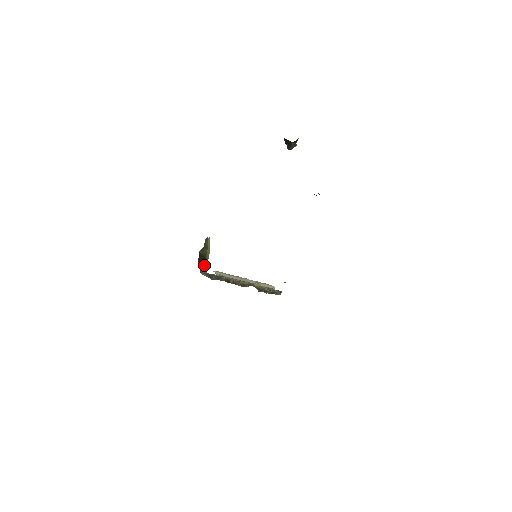
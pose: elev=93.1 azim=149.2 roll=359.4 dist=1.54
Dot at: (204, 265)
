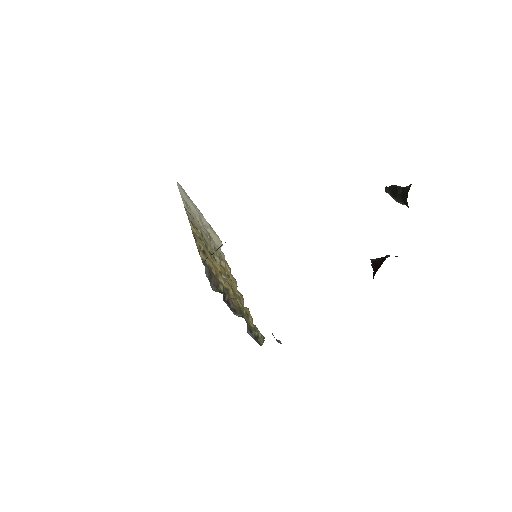
Dot at: (211, 254)
